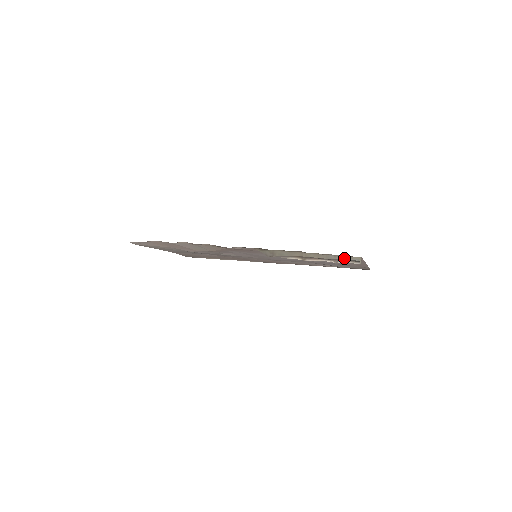
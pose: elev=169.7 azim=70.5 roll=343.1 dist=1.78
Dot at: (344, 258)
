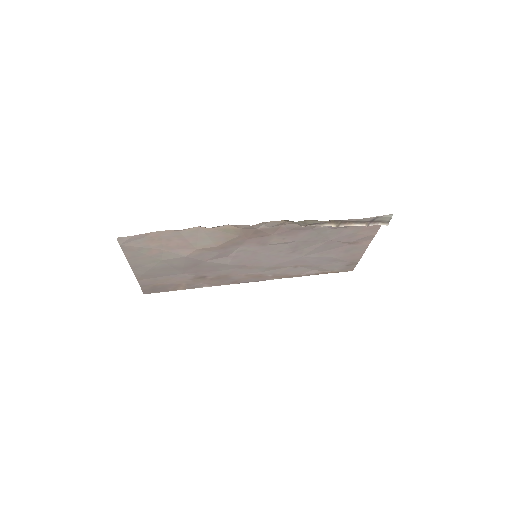
Dot at: (372, 222)
